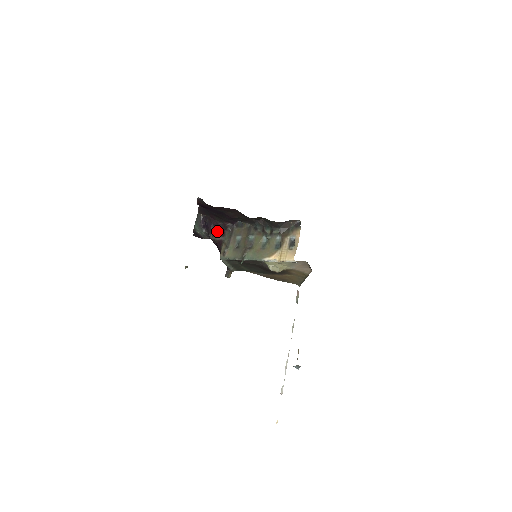
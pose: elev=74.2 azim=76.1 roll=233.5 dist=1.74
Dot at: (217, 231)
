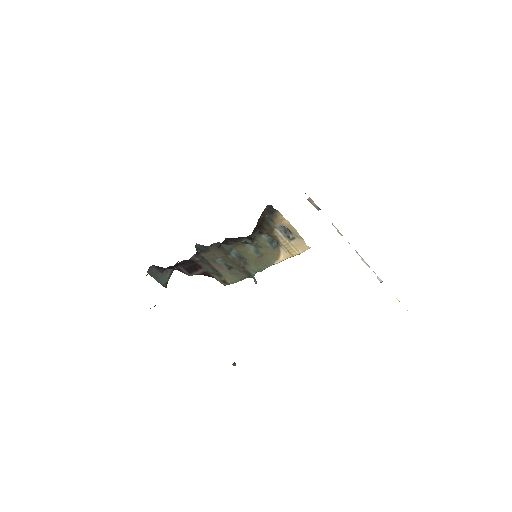
Dot at: (187, 268)
